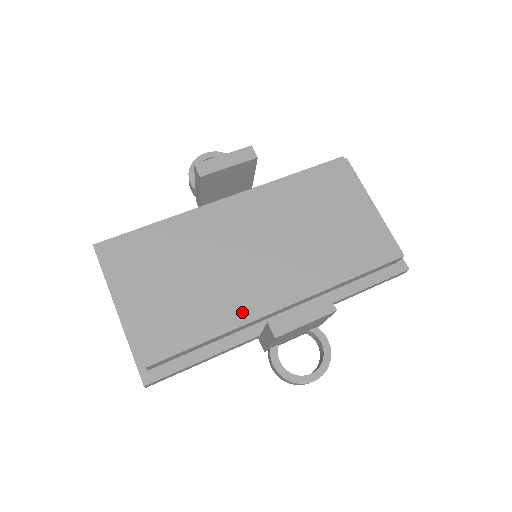
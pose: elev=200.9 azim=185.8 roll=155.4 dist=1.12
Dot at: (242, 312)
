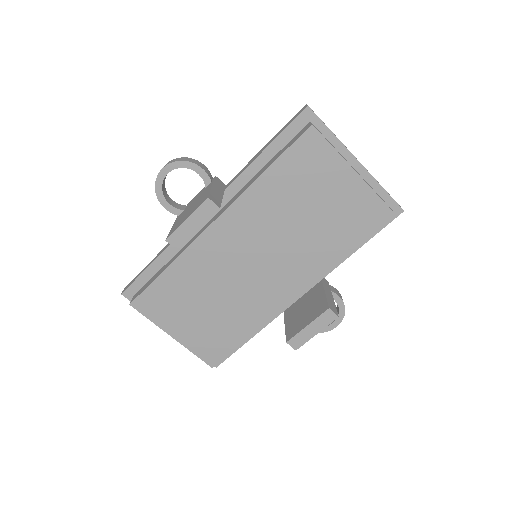
Dot at: (263, 313)
